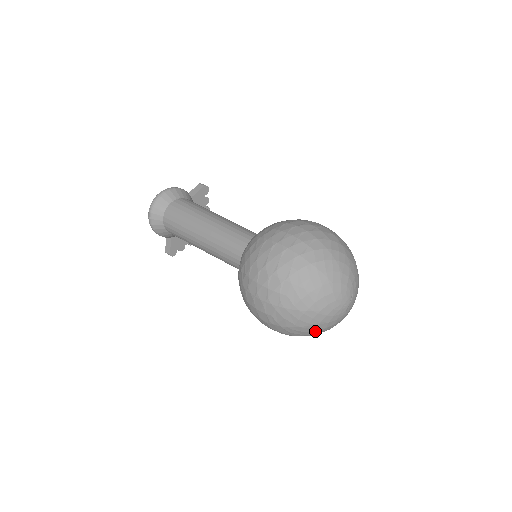
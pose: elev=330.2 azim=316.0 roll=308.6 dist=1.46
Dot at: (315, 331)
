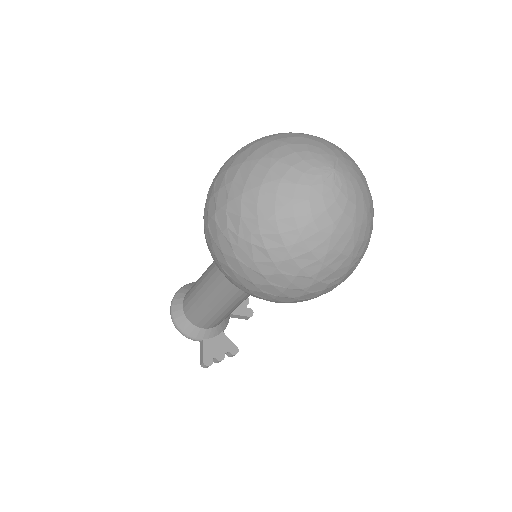
Dot at: (297, 227)
